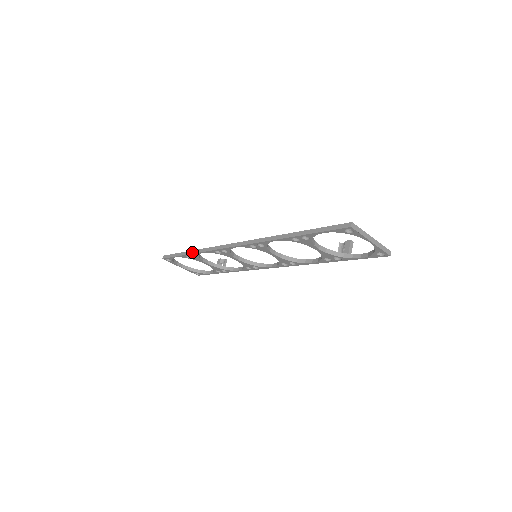
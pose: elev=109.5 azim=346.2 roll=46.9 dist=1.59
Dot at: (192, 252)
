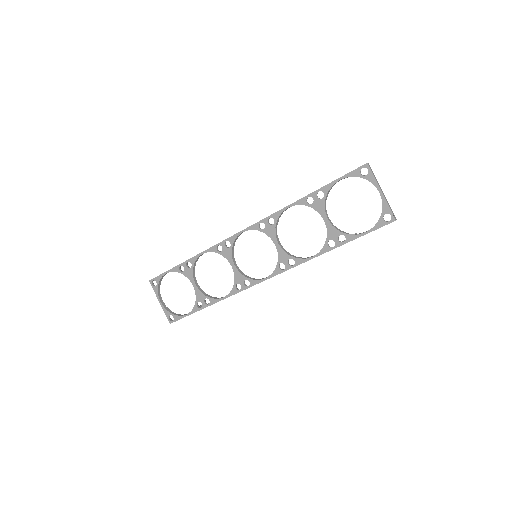
Dot at: (190, 258)
